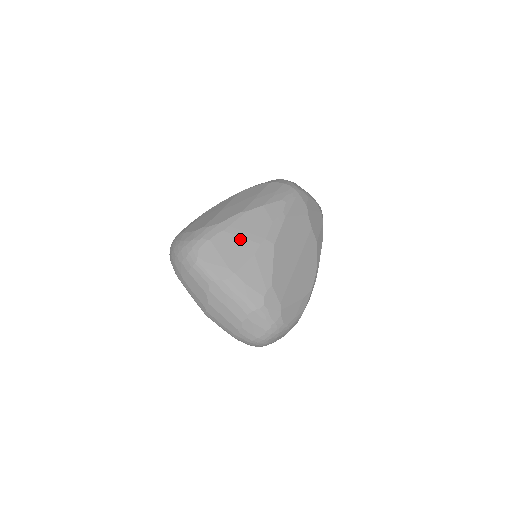
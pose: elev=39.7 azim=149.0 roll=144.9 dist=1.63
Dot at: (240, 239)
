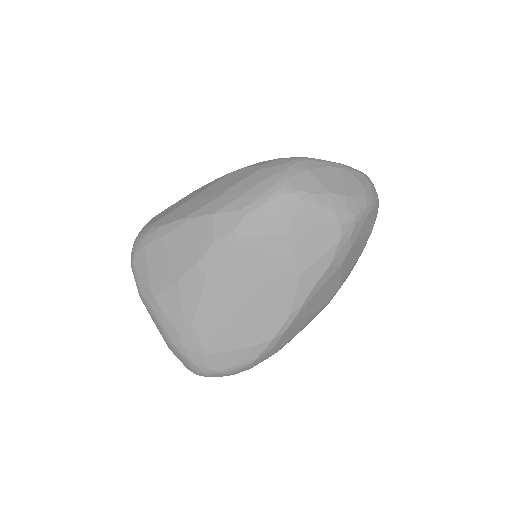
Dot at: (170, 256)
